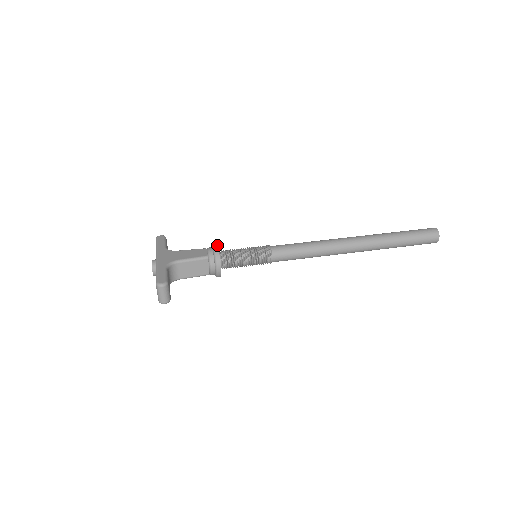
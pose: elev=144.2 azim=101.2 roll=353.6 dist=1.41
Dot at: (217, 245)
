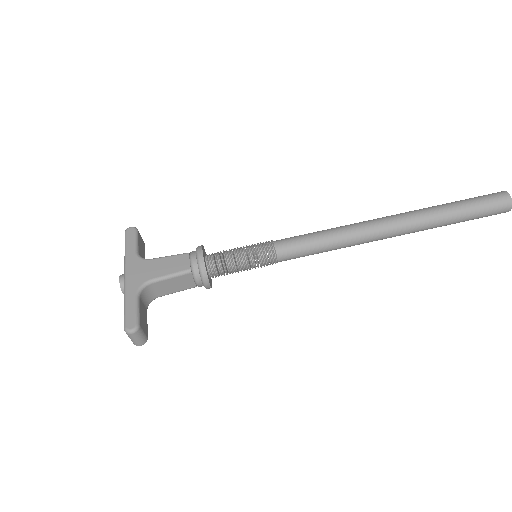
Dot at: (202, 252)
